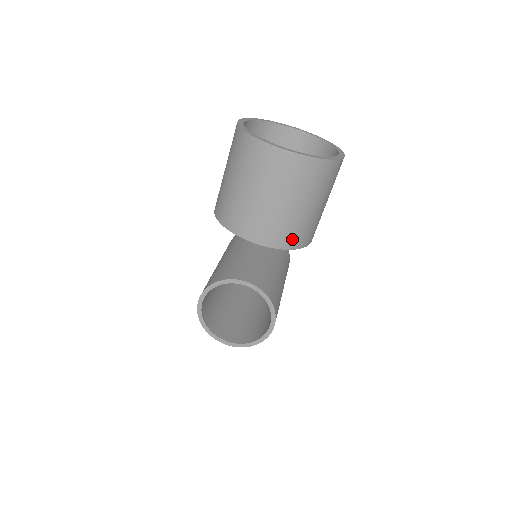
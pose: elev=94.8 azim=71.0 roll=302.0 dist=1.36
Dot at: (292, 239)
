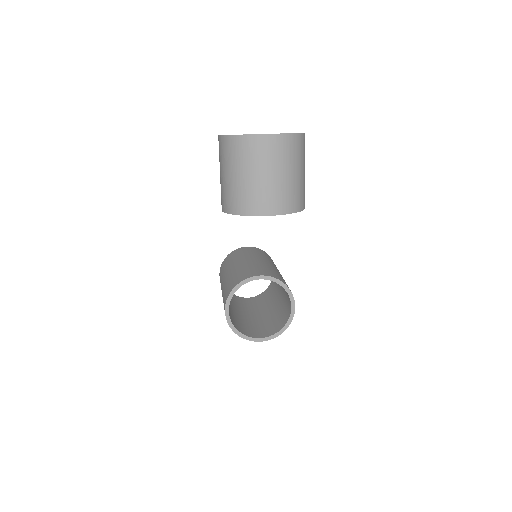
Dot at: (294, 203)
